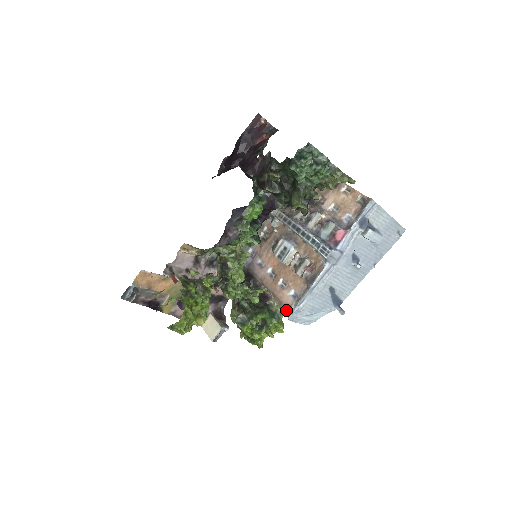
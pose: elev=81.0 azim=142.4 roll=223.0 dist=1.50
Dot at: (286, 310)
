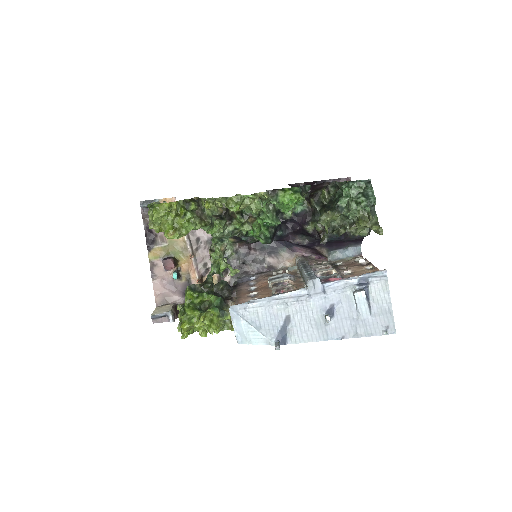
Dot at: occluded
